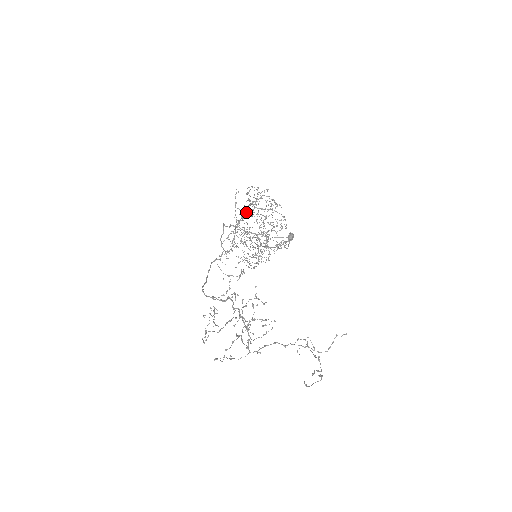
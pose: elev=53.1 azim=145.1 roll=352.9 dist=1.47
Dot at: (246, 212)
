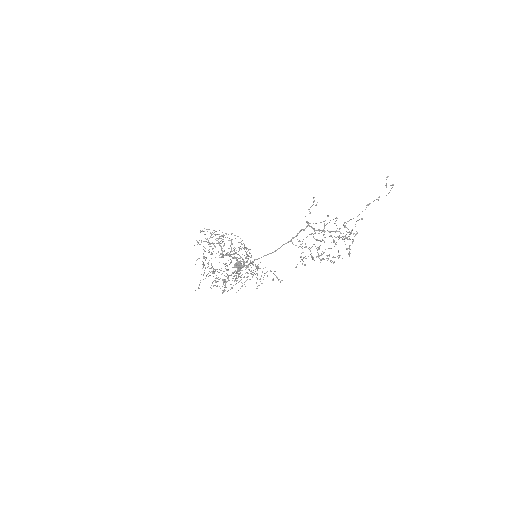
Dot at: occluded
